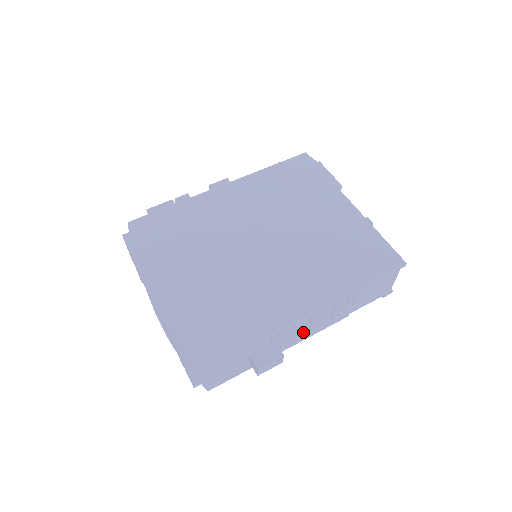
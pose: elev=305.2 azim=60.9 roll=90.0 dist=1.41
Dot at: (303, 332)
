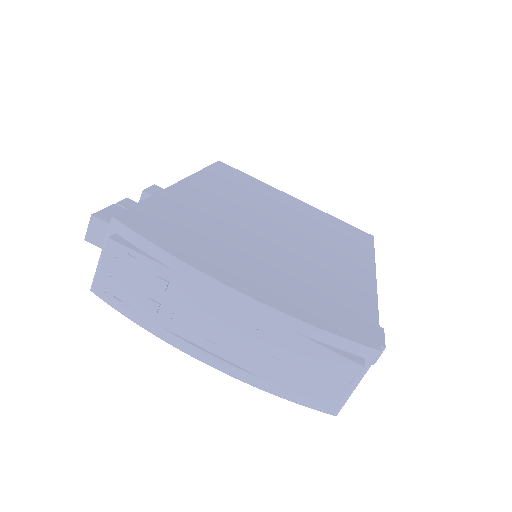
Dot at: occluded
